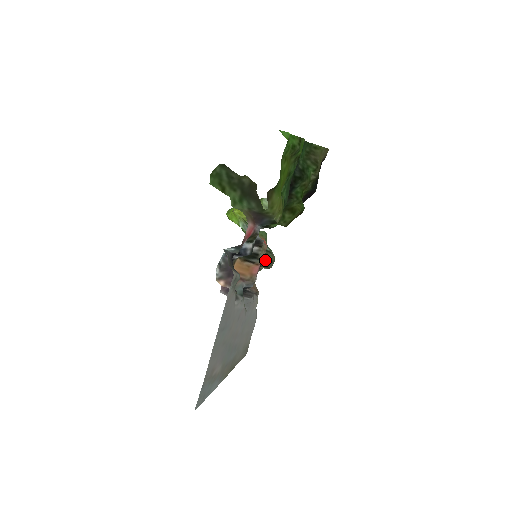
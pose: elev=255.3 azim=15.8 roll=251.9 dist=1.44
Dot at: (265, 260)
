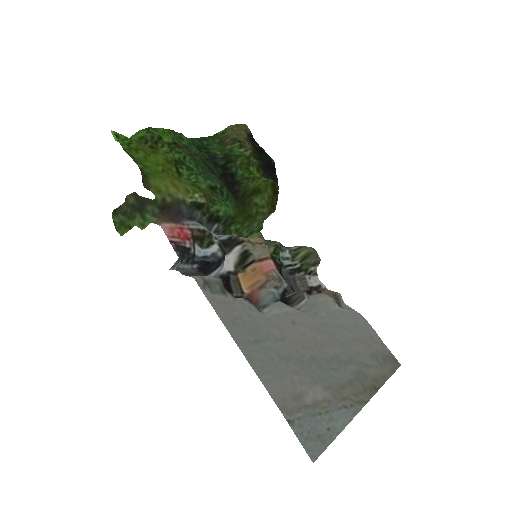
Dot at: (304, 259)
